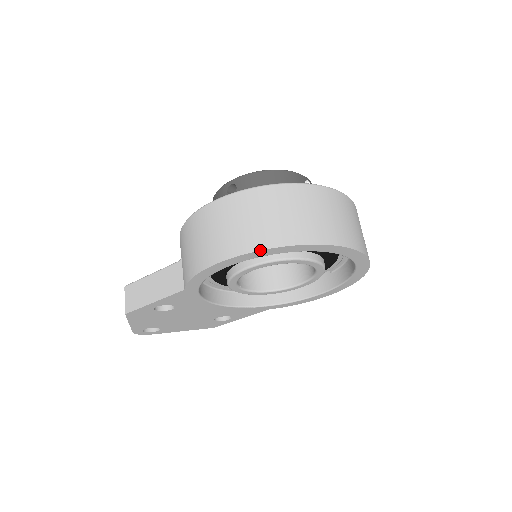
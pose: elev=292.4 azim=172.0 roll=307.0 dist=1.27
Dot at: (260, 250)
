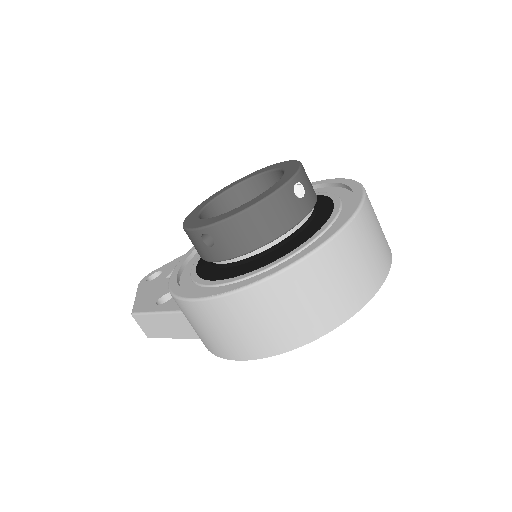
Dot at: occluded
